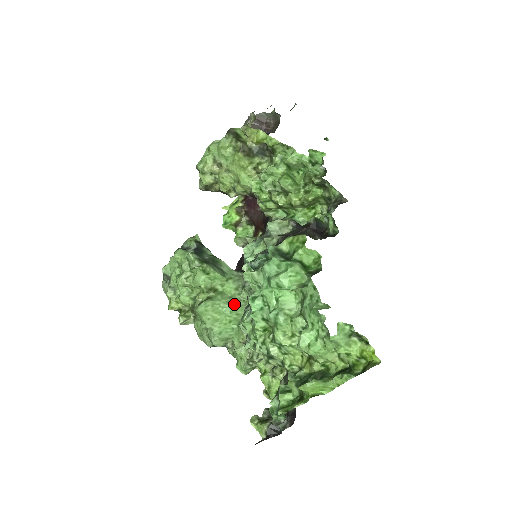
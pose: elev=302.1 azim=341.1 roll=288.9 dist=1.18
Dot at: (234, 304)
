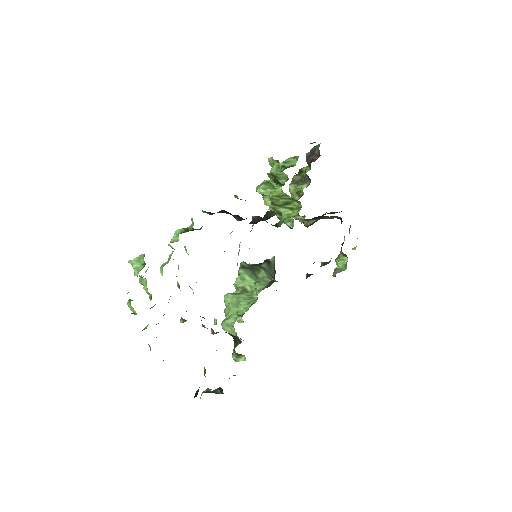
Dot at: (248, 301)
